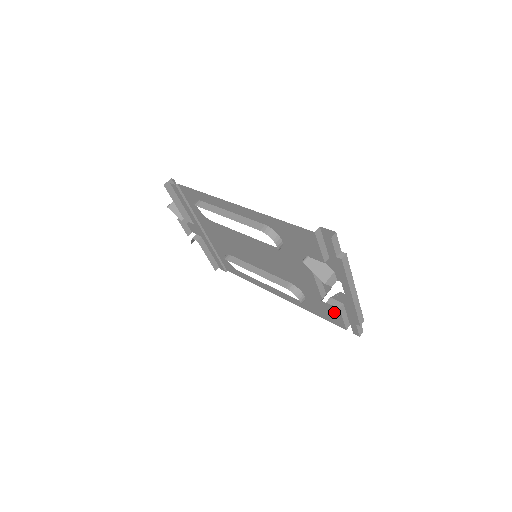
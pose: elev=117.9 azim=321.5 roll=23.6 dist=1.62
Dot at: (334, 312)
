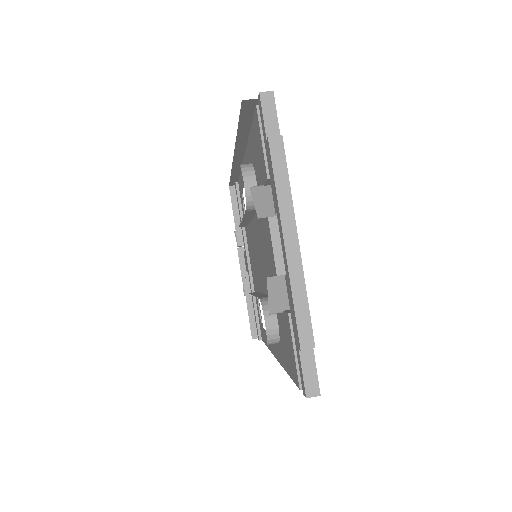
Dot at: (289, 335)
